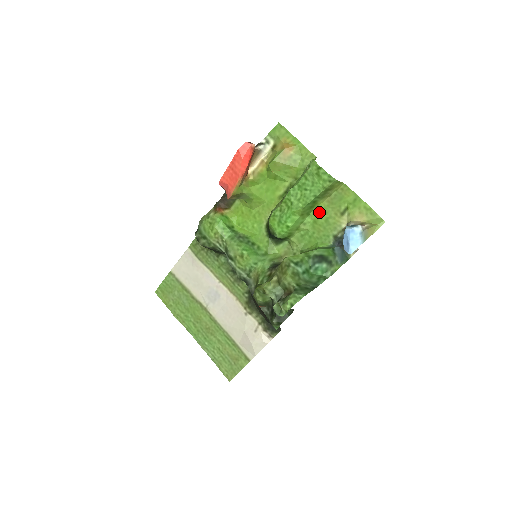
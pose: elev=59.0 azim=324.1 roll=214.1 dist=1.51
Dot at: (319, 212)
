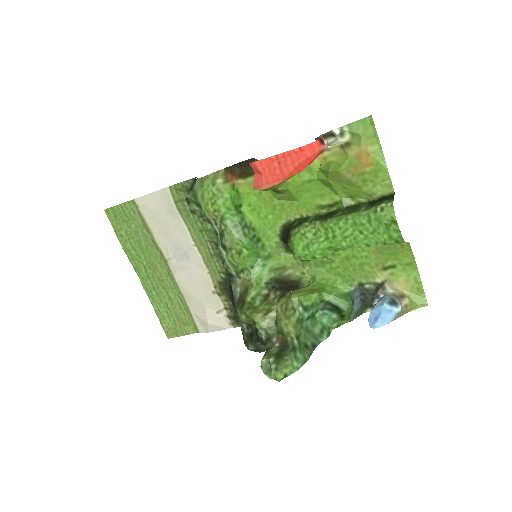
Dot at: (359, 252)
